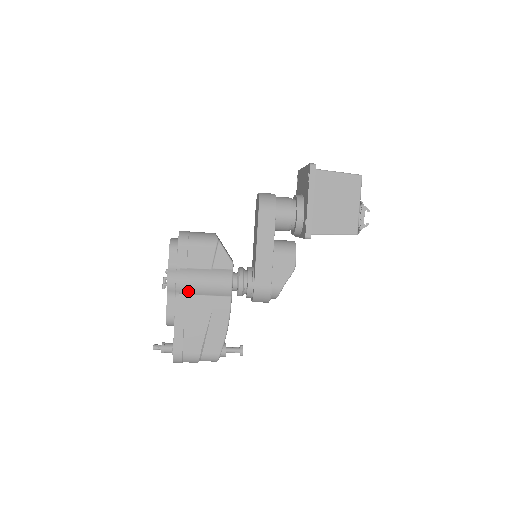
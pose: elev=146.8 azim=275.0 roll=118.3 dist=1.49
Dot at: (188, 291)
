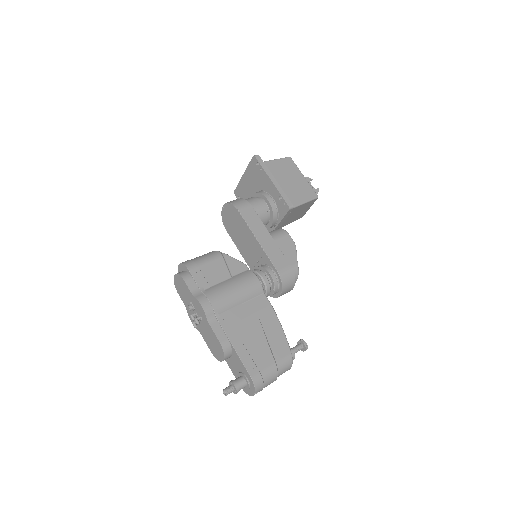
Dot at: (226, 306)
